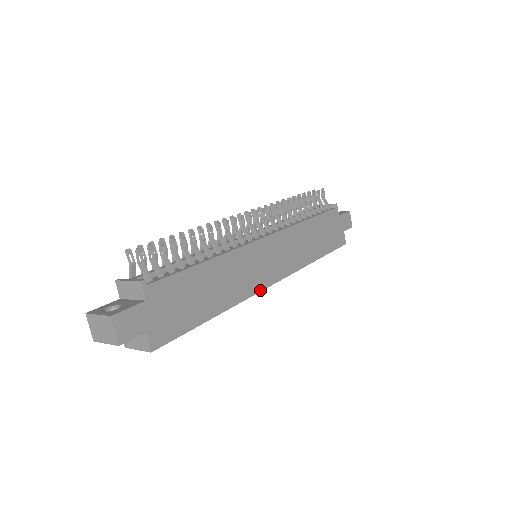
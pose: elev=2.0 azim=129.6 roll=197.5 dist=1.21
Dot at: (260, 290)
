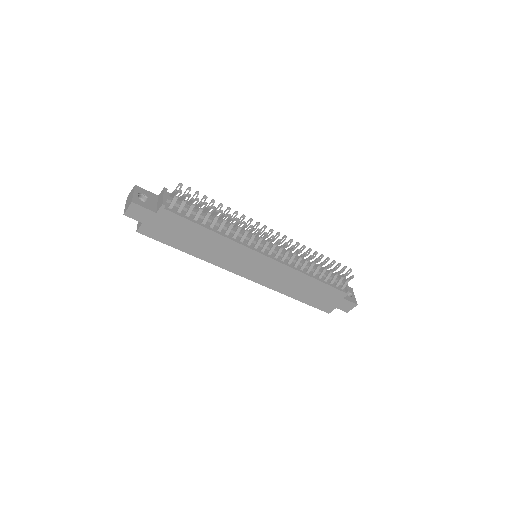
Dot at: (231, 271)
